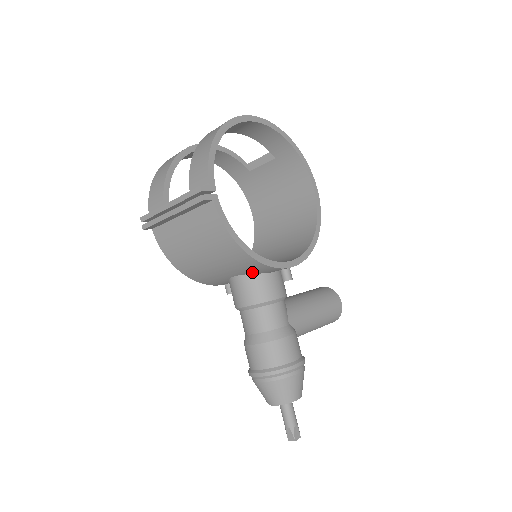
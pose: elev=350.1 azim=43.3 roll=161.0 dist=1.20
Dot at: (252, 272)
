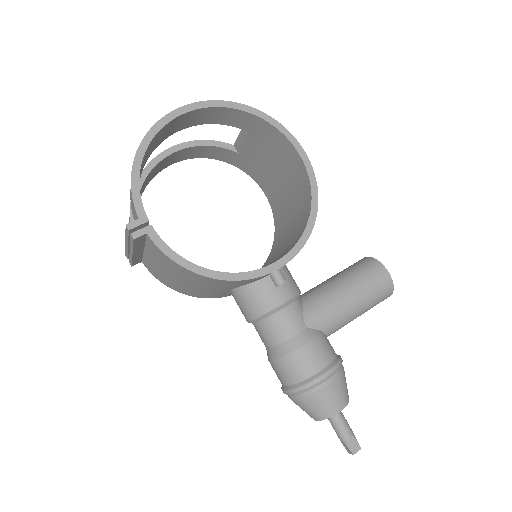
Dot at: (239, 285)
